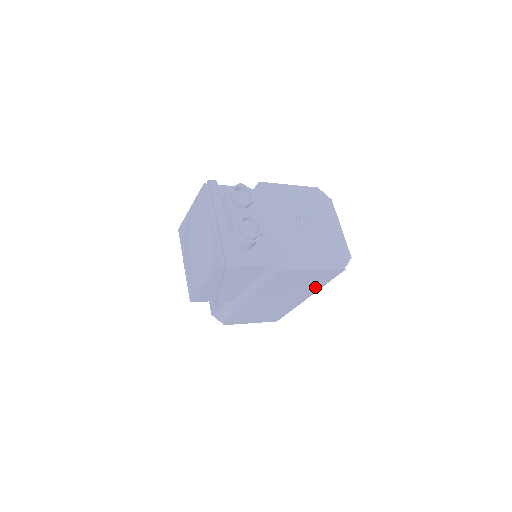
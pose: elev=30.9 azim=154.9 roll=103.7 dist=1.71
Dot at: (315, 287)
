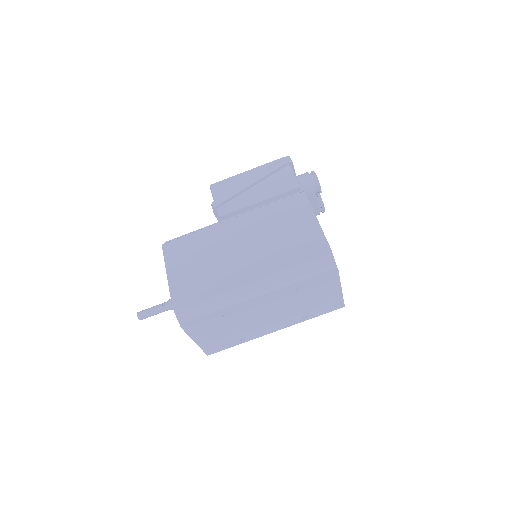
Dot at: (281, 260)
